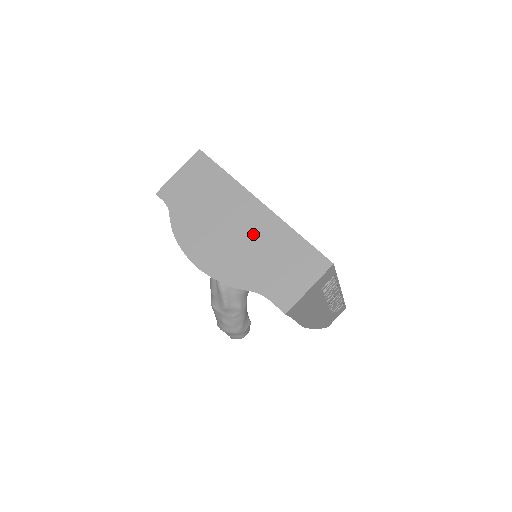
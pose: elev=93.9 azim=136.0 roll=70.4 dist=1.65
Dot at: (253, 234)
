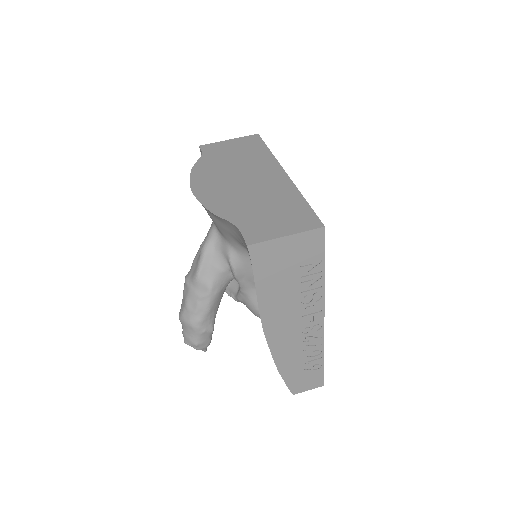
Dot at: (262, 187)
